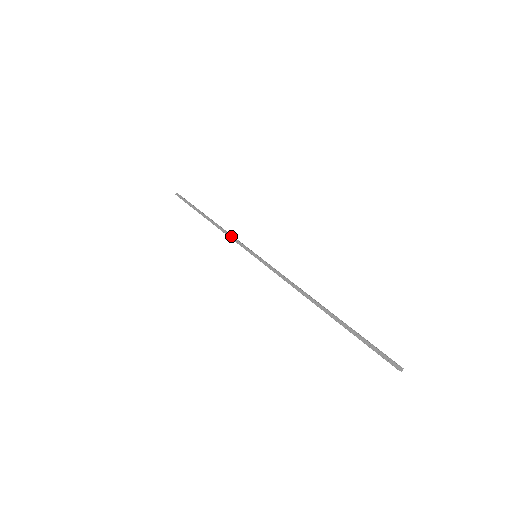
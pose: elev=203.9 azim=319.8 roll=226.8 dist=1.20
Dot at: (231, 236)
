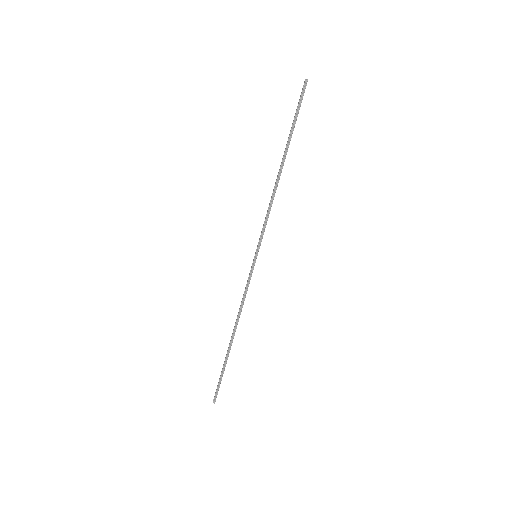
Dot at: (243, 295)
